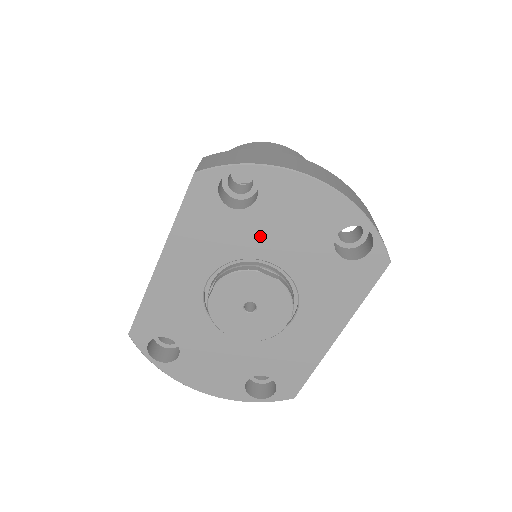
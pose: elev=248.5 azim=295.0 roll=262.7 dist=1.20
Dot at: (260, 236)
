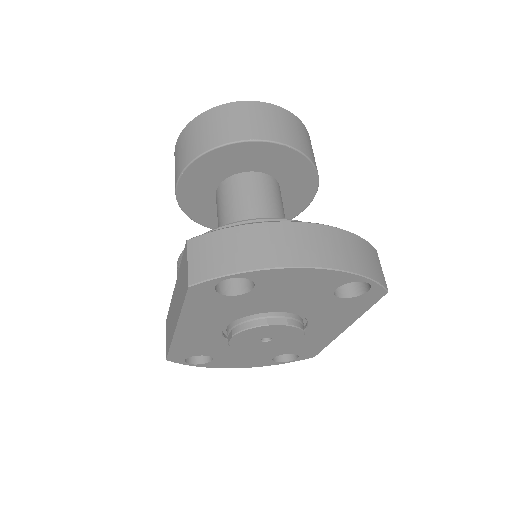
Dot at: (263, 303)
